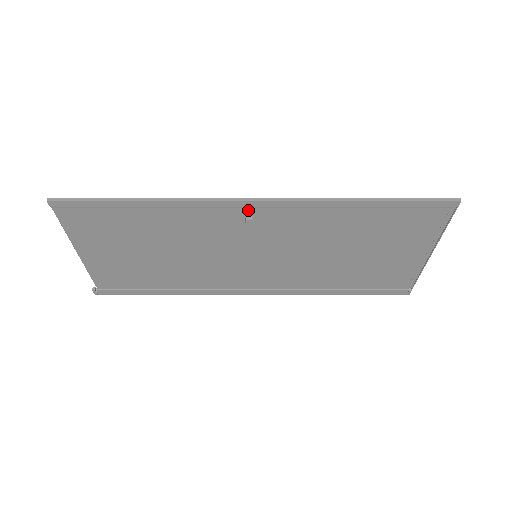
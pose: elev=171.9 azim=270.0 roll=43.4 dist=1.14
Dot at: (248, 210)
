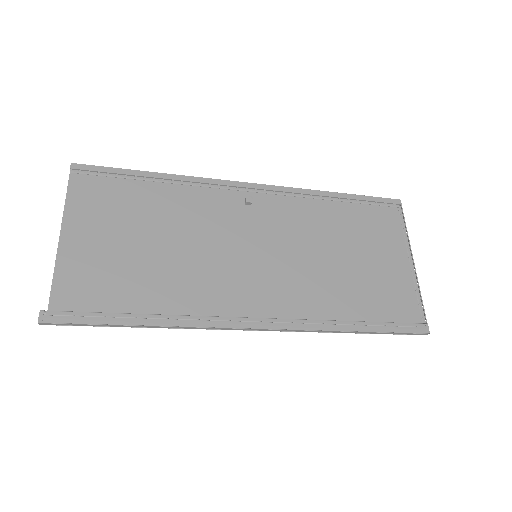
Dot at: (246, 194)
